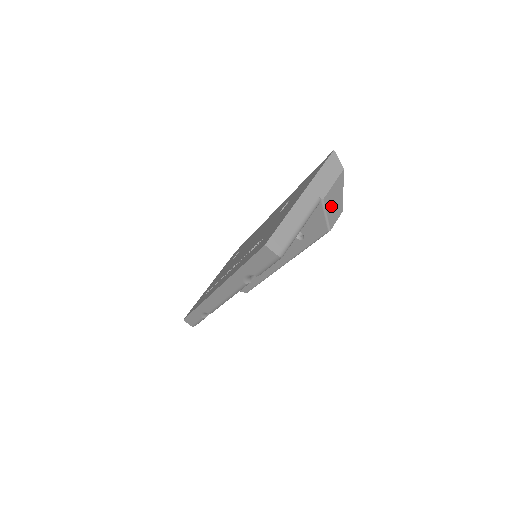
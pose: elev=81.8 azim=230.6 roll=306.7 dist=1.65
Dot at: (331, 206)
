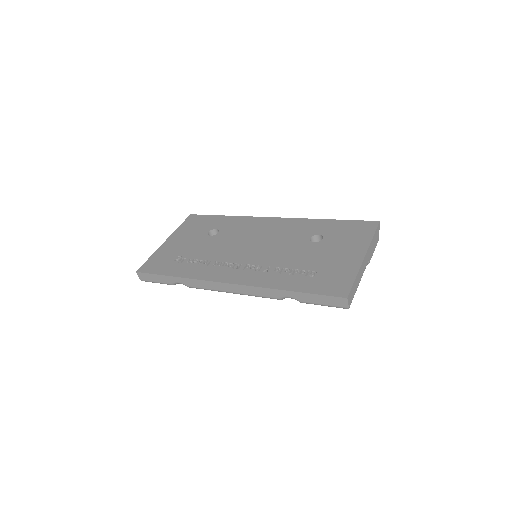
Dot at: occluded
